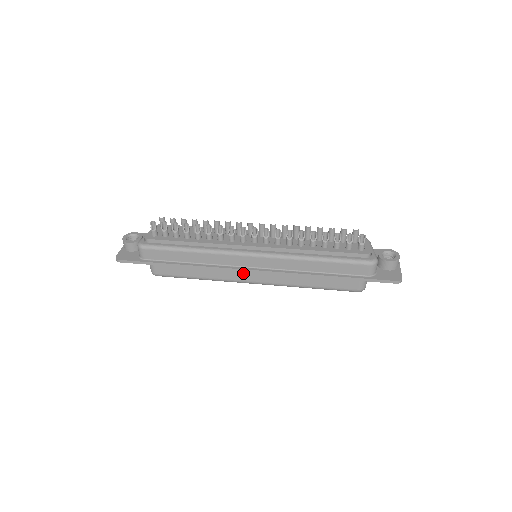
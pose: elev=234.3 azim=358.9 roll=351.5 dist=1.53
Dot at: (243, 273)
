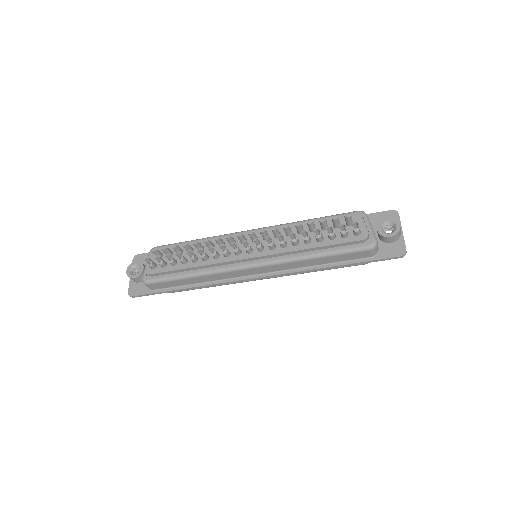
Dot at: occluded
